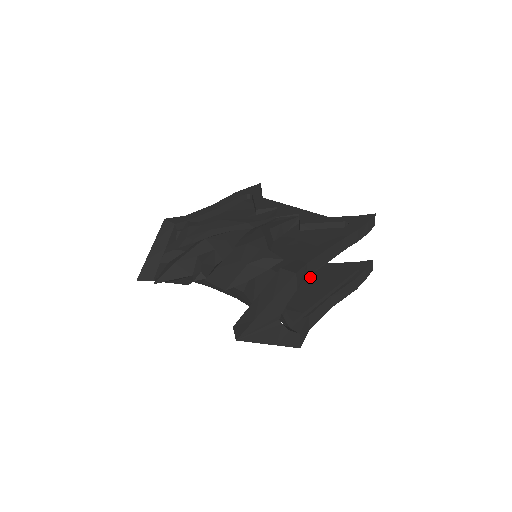
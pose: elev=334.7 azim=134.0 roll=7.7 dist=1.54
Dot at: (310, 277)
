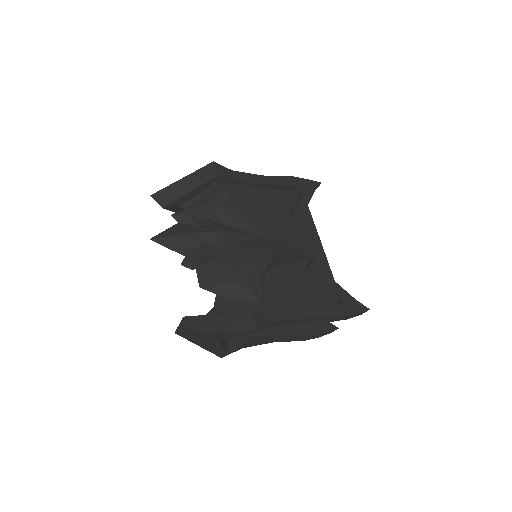
Dot at: occluded
